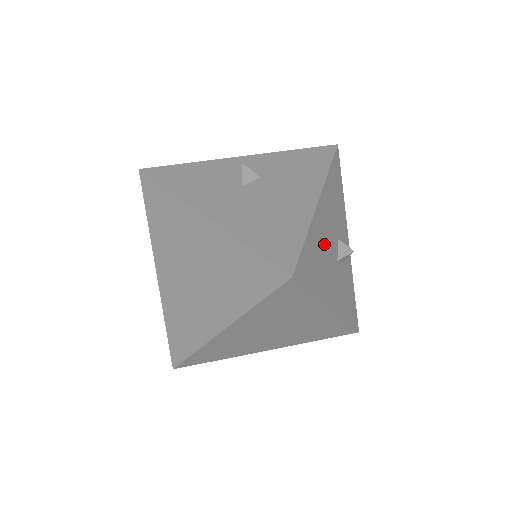
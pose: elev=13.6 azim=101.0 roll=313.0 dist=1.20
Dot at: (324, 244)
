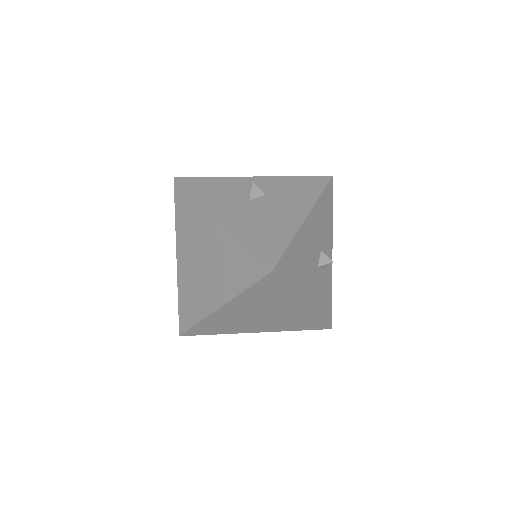
Dot at: (306, 252)
